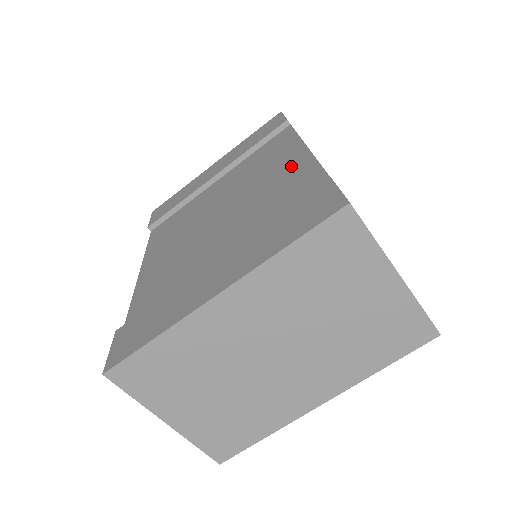
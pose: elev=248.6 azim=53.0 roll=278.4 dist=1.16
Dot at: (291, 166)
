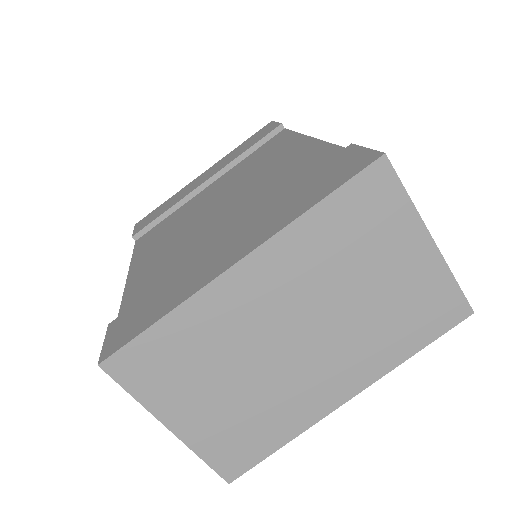
Dot at: (297, 153)
